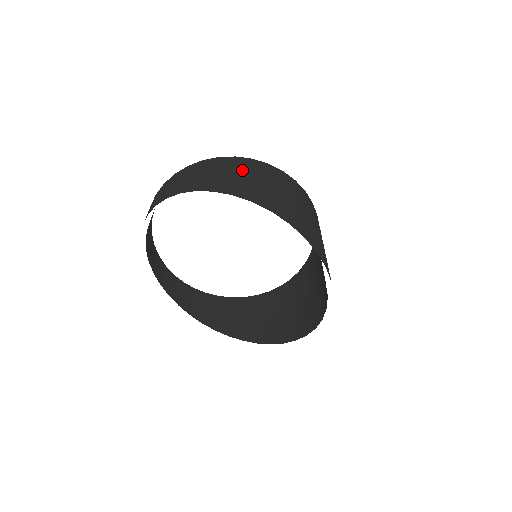
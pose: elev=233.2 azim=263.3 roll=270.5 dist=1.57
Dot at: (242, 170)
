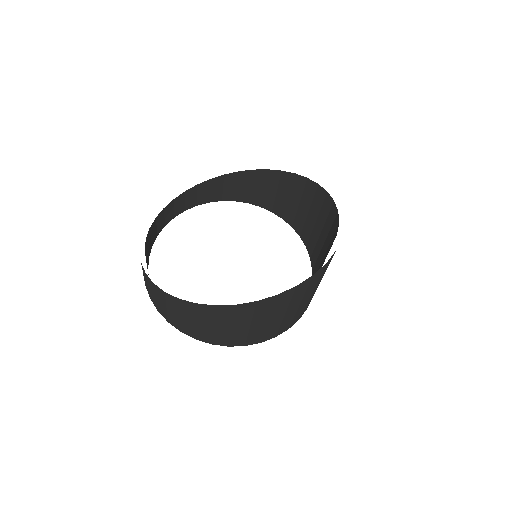
Dot at: occluded
